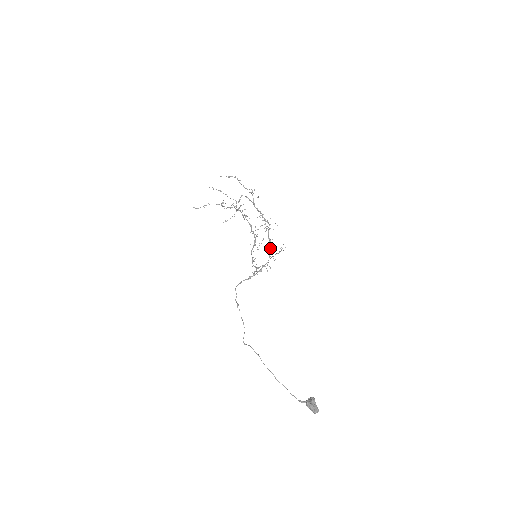
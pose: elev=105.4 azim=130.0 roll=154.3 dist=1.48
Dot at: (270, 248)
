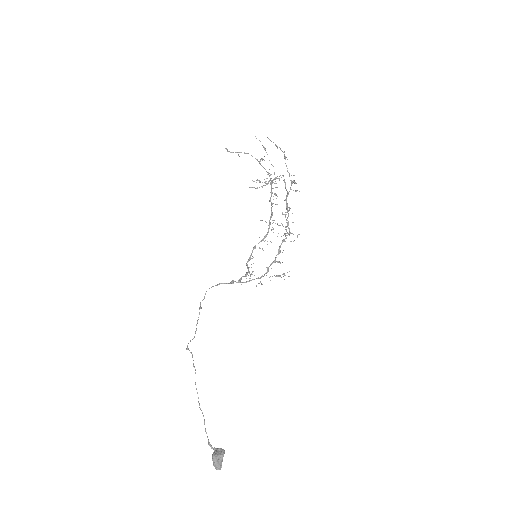
Dot at: (274, 262)
